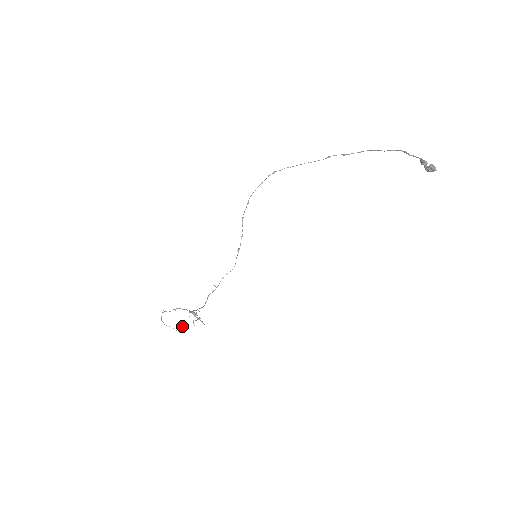
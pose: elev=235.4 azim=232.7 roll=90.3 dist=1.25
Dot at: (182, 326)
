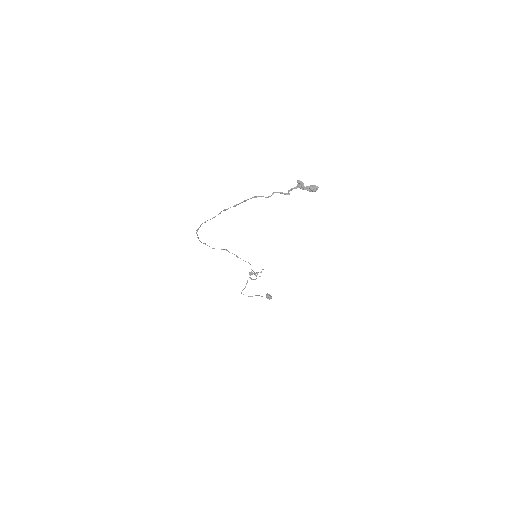
Dot at: (268, 297)
